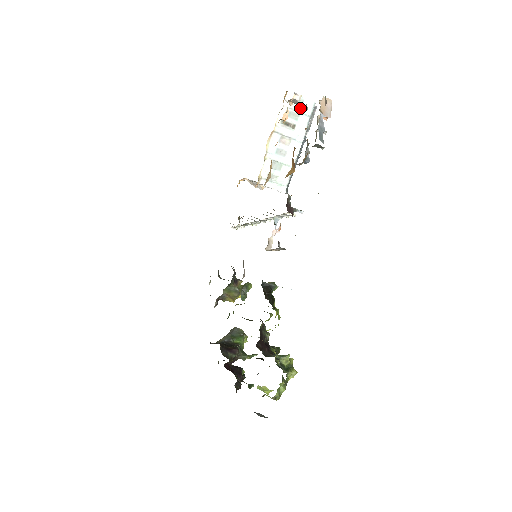
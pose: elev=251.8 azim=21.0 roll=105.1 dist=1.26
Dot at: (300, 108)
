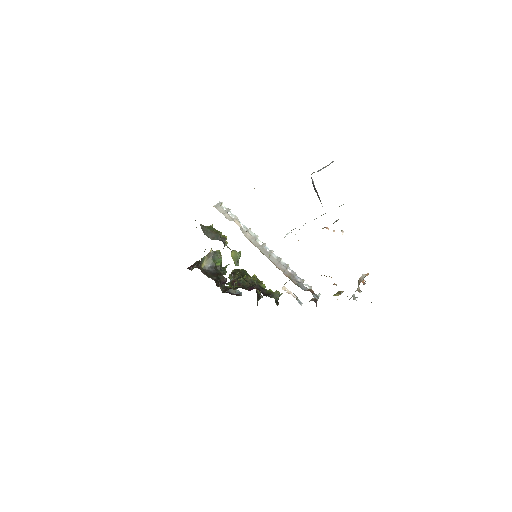
Dot at: occluded
